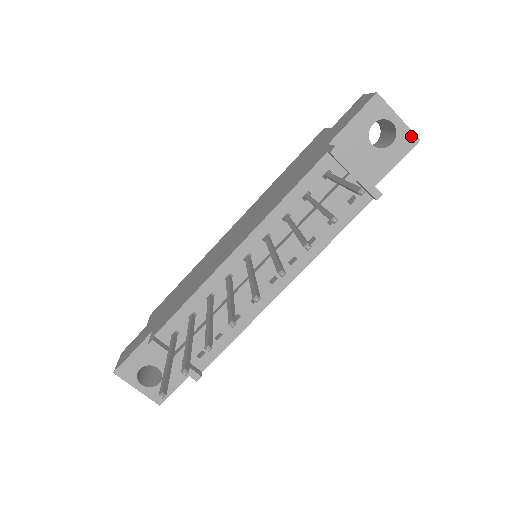
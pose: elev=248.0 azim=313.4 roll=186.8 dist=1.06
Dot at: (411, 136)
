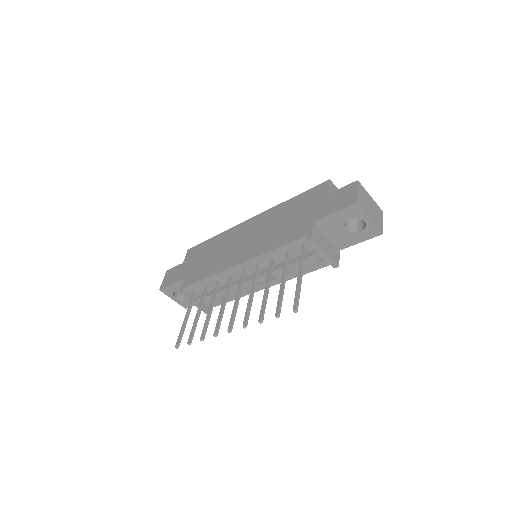
Dot at: (376, 230)
